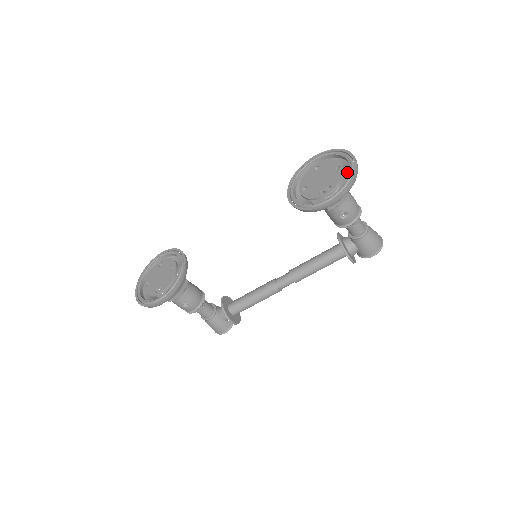
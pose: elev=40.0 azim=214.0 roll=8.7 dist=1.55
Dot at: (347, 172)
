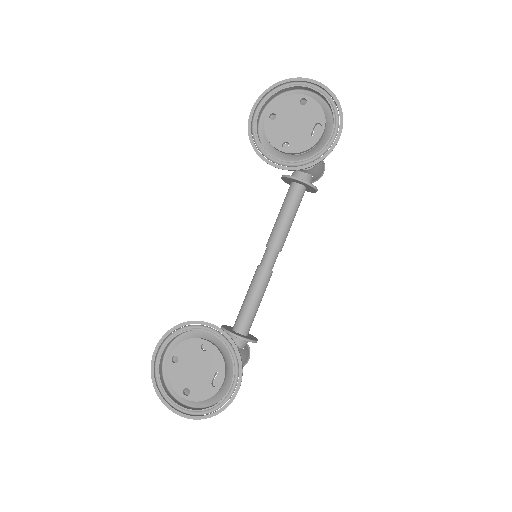
Dot at: occluded
